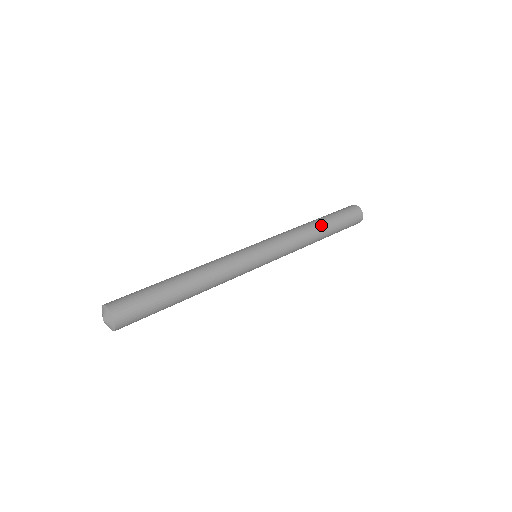
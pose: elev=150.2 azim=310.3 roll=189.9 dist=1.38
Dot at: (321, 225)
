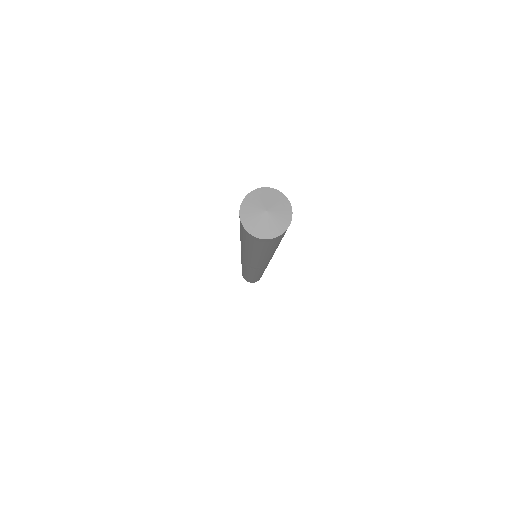
Dot at: occluded
